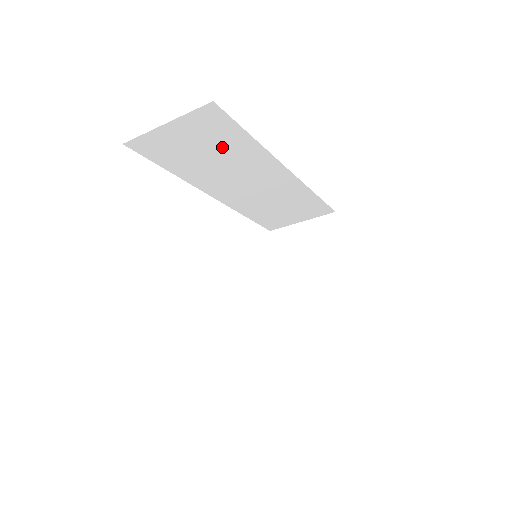
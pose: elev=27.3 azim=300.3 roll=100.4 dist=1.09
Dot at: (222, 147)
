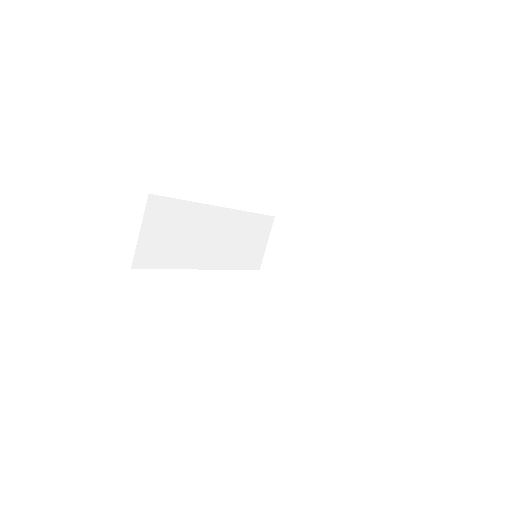
Dot at: (178, 222)
